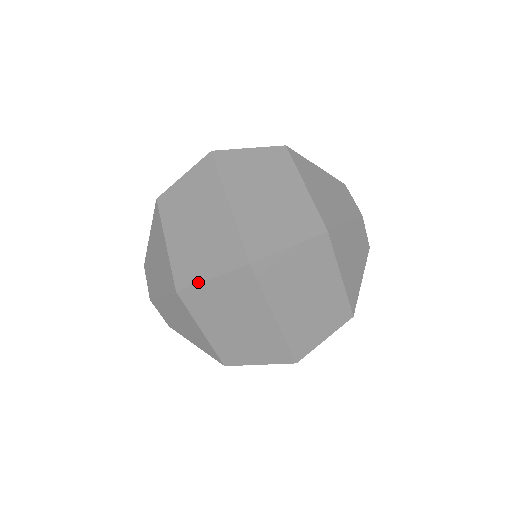
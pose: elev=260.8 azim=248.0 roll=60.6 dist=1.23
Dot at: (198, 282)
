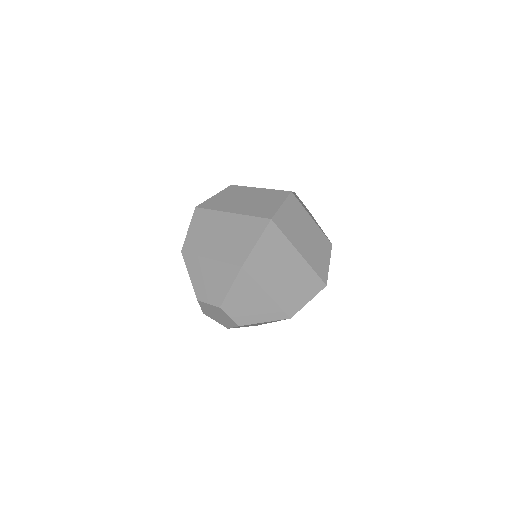
Dot at: (251, 251)
